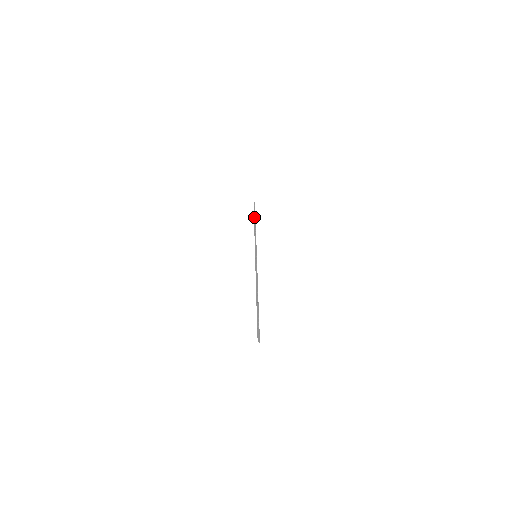
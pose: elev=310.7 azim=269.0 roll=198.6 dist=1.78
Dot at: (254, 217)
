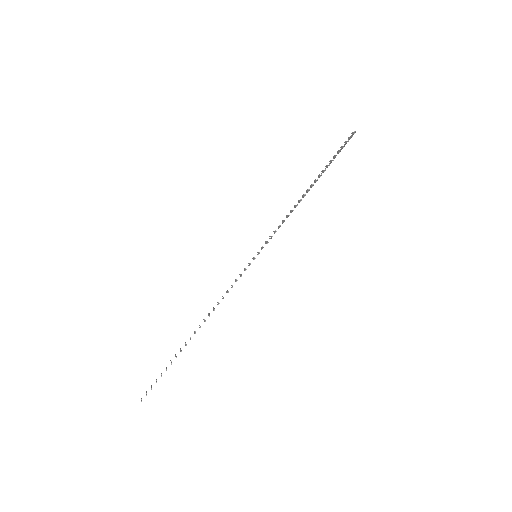
Dot at: occluded
